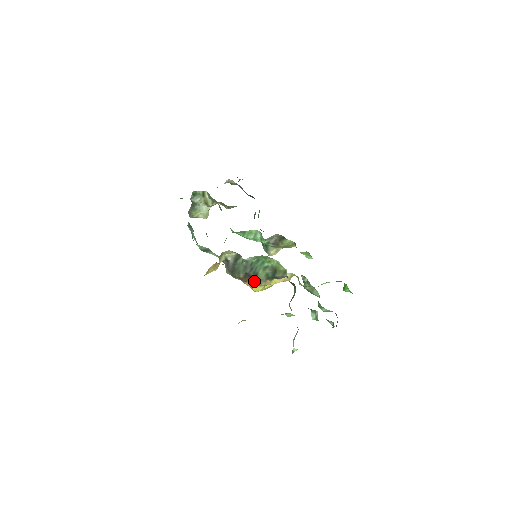
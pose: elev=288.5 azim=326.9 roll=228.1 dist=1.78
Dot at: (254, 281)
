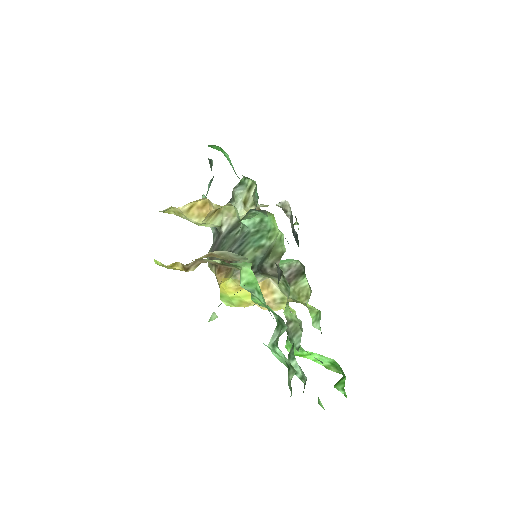
Dot at: (231, 271)
